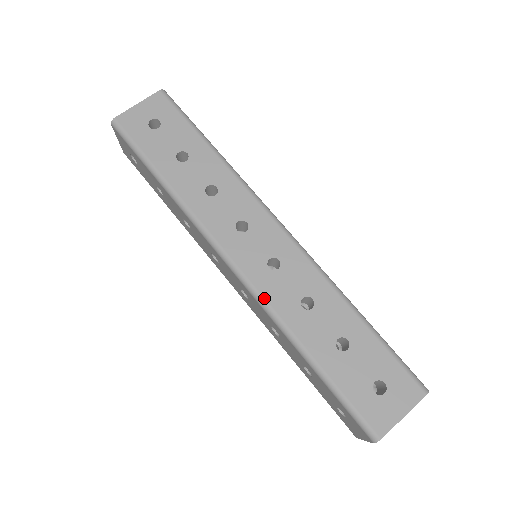
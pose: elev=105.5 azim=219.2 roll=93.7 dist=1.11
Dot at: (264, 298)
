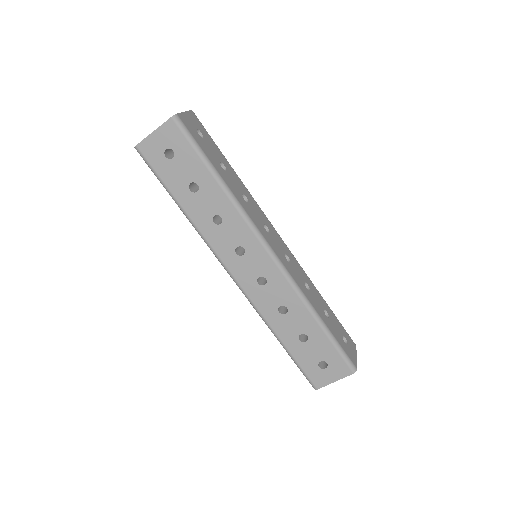
Dot at: (253, 303)
